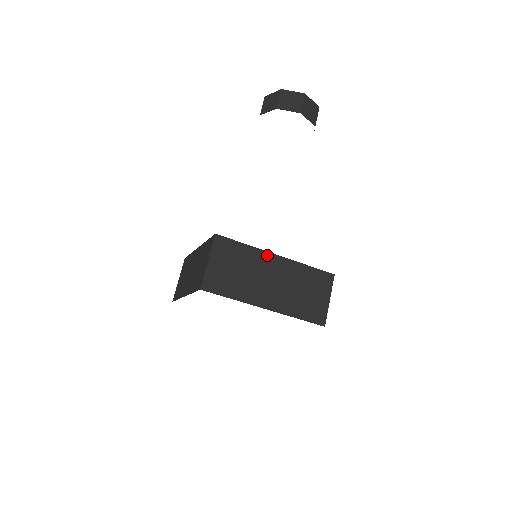
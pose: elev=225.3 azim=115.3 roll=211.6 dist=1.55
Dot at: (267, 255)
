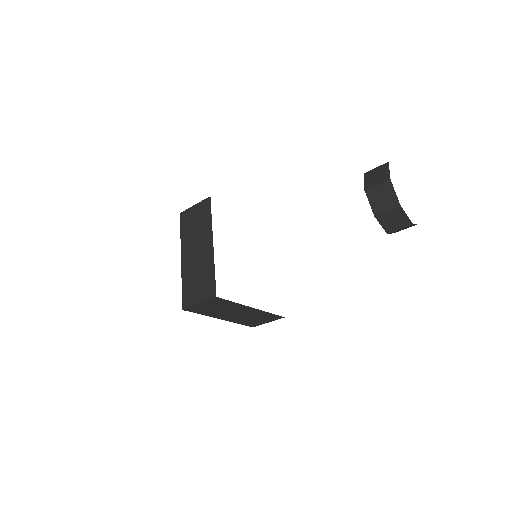
Dot at: (246, 307)
